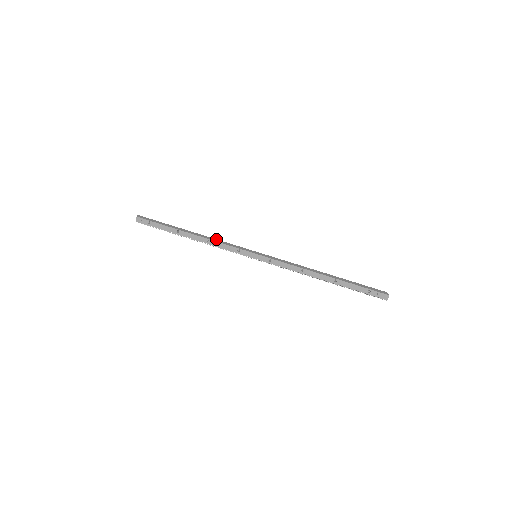
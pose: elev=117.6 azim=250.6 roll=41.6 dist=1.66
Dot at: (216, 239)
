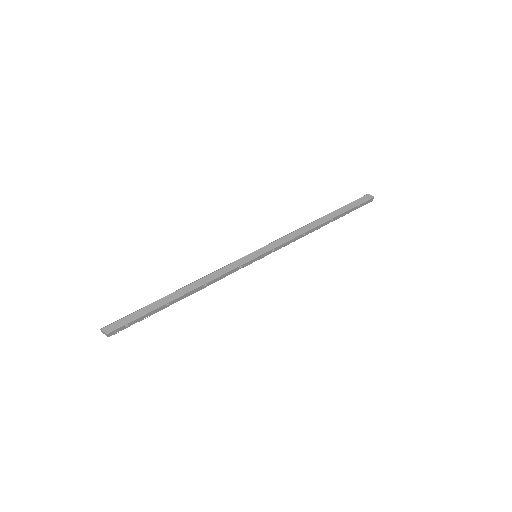
Dot at: (208, 275)
